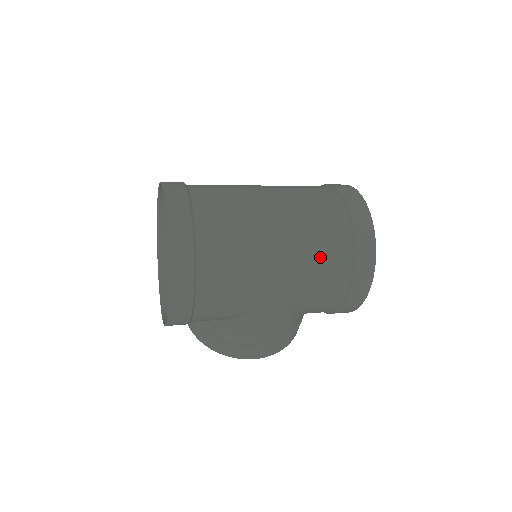
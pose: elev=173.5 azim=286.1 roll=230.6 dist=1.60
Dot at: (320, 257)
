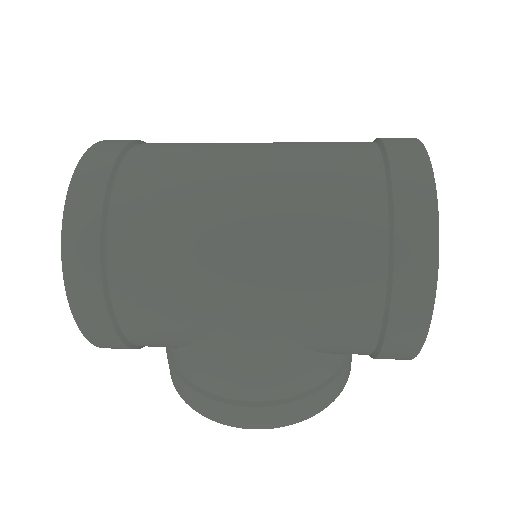
Dot at: (322, 227)
